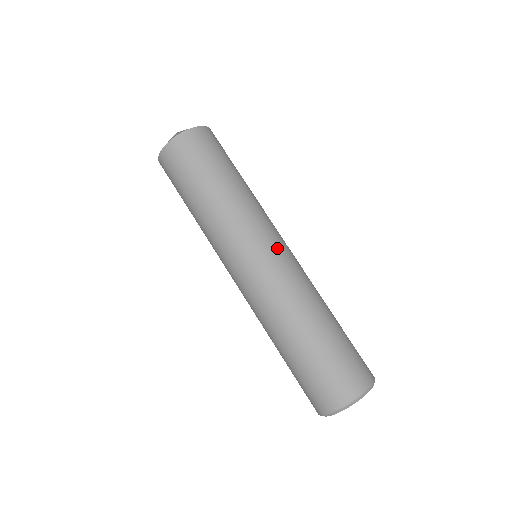
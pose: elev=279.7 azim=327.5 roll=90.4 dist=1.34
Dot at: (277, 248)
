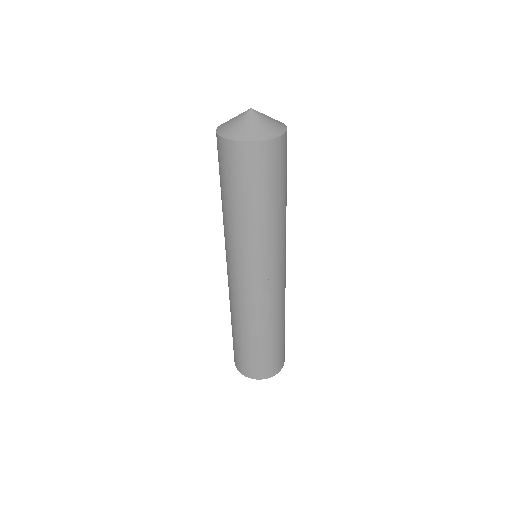
Dot at: (247, 279)
